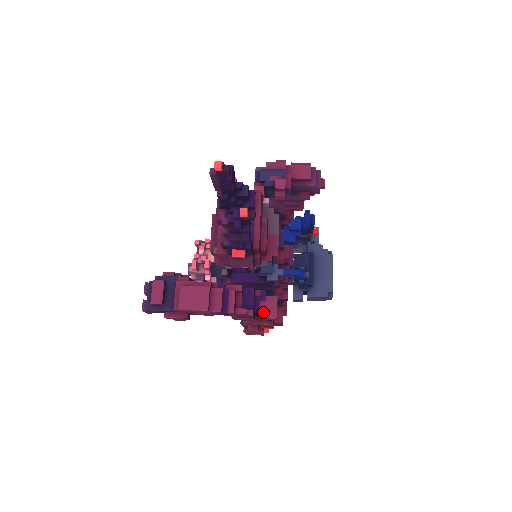
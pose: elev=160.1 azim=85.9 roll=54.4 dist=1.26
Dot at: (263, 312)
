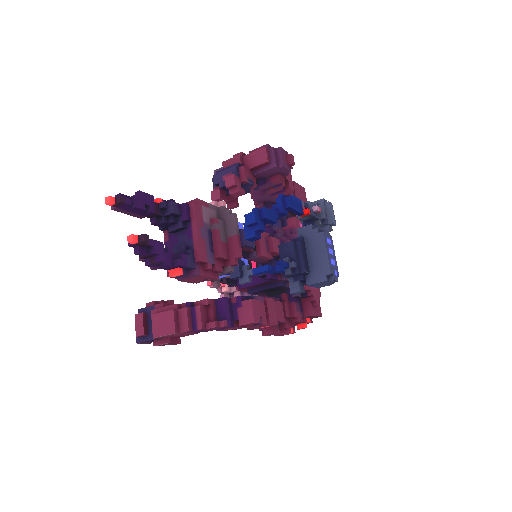
Dot at: (241, 319)
